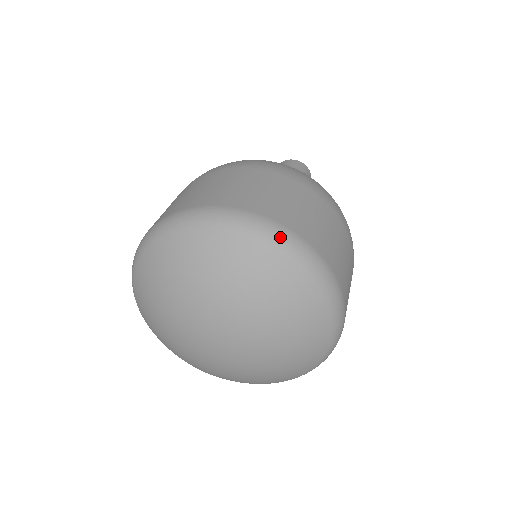
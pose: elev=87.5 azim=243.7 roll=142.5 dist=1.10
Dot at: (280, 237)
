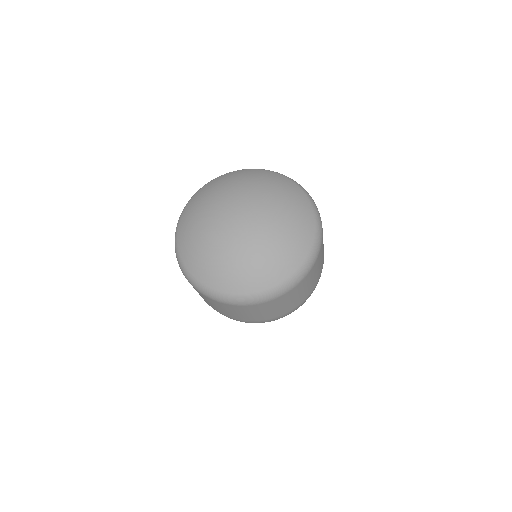
Dot at: (288, 177)
